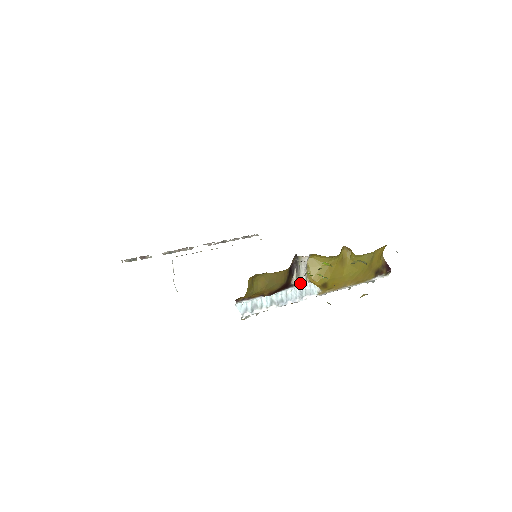
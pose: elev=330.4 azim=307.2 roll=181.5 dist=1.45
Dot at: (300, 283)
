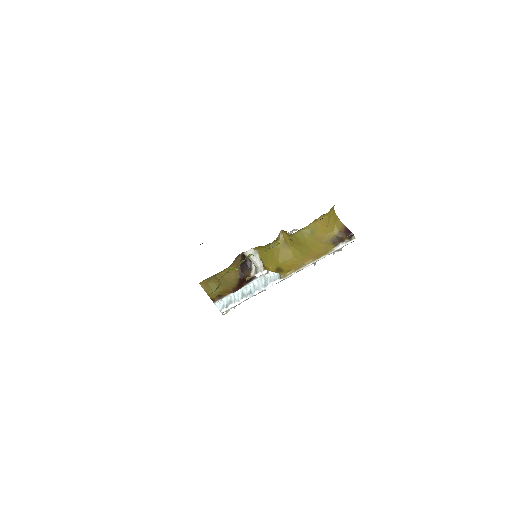
Dot at: (259, 274)
